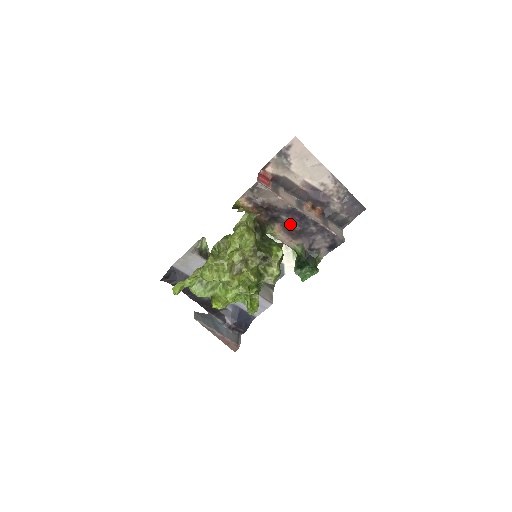
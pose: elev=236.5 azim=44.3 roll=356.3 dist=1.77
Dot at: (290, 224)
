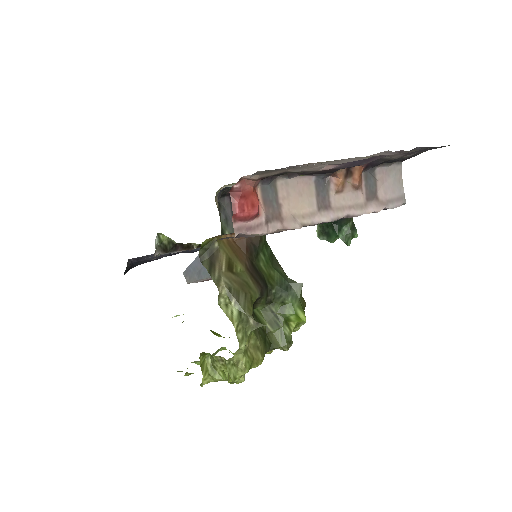
Dot at: occluded
